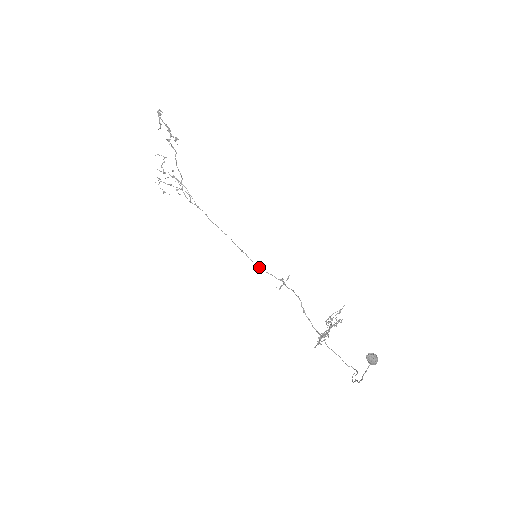
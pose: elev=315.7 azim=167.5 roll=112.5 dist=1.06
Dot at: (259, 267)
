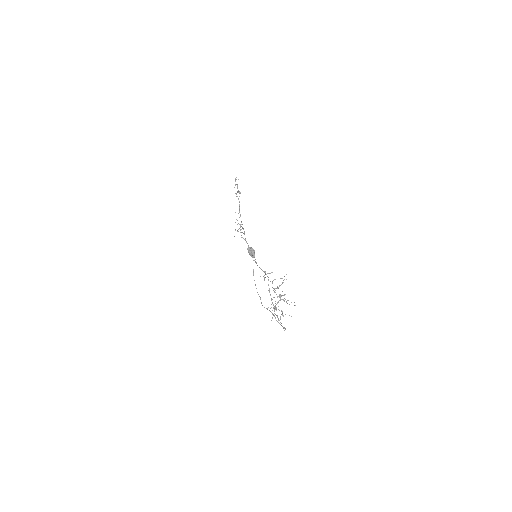
Dot at: occluded
